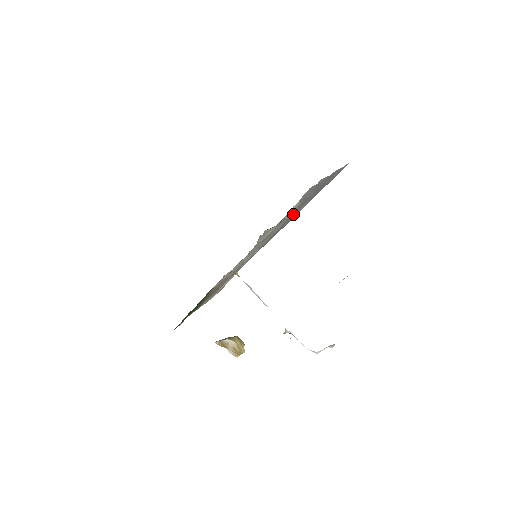
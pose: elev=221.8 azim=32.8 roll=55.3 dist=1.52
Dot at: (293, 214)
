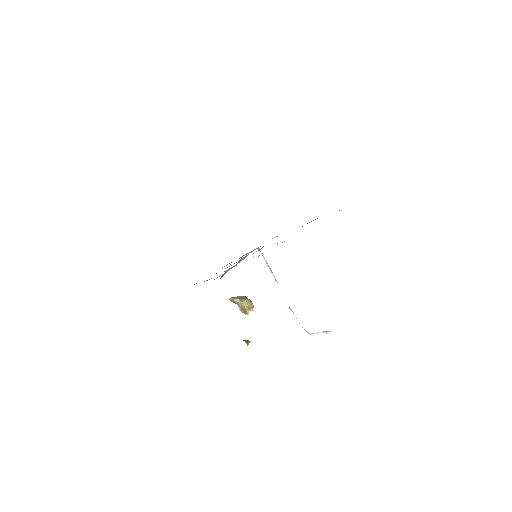
Dot at: occluded
